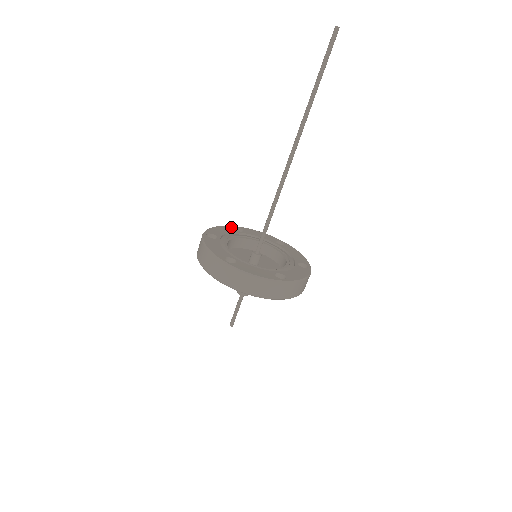
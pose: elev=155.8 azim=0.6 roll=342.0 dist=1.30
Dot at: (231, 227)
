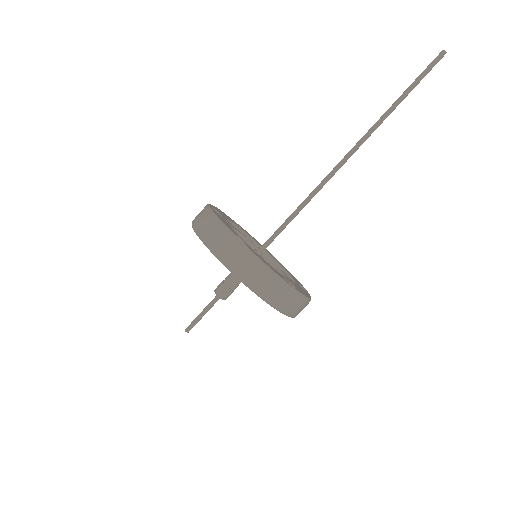
Dot at: occluded
